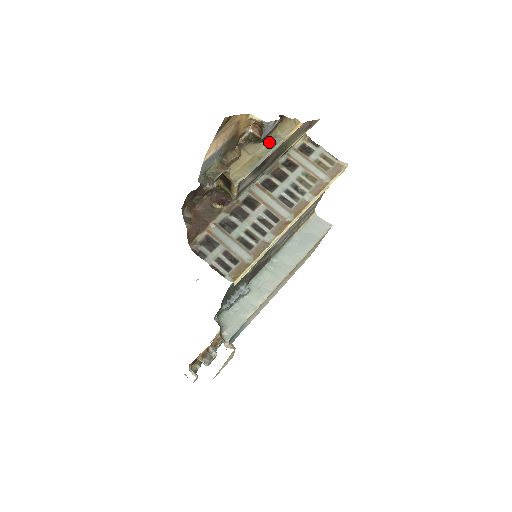
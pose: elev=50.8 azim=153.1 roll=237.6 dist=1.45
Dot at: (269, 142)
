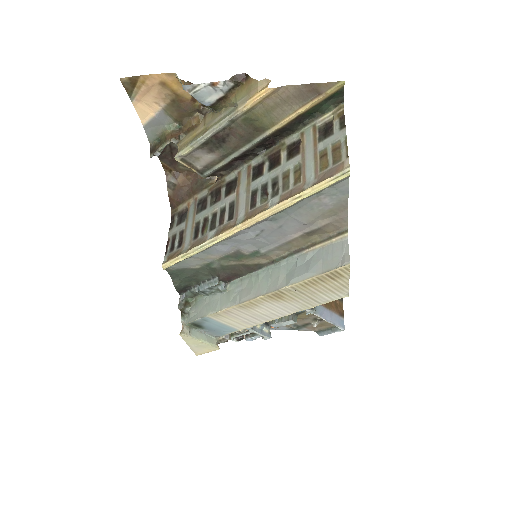
Dot at: (226, 112)
